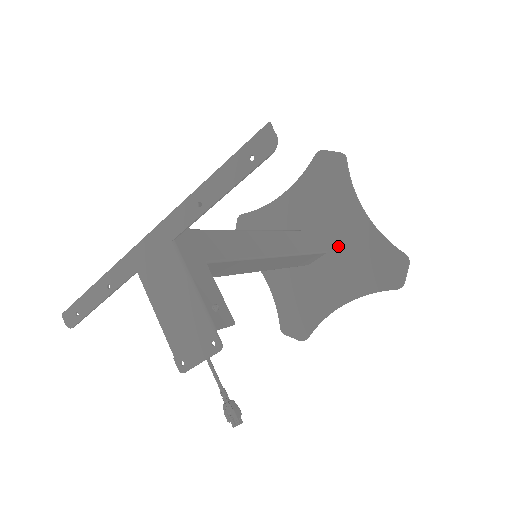
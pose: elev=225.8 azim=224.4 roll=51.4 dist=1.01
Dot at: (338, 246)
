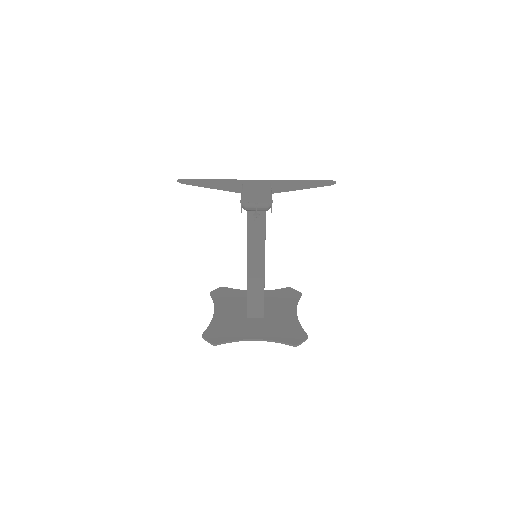
Dot at: (272, 318)
